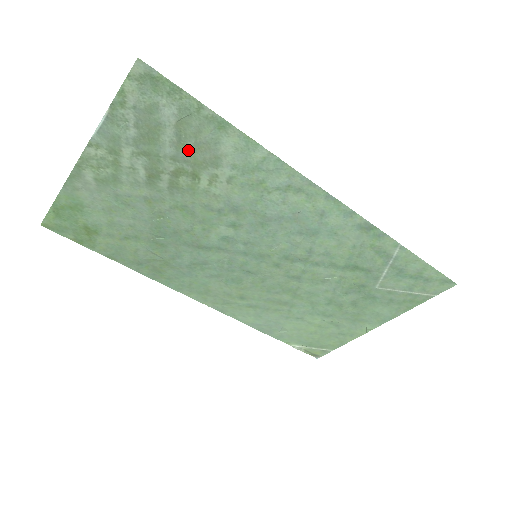
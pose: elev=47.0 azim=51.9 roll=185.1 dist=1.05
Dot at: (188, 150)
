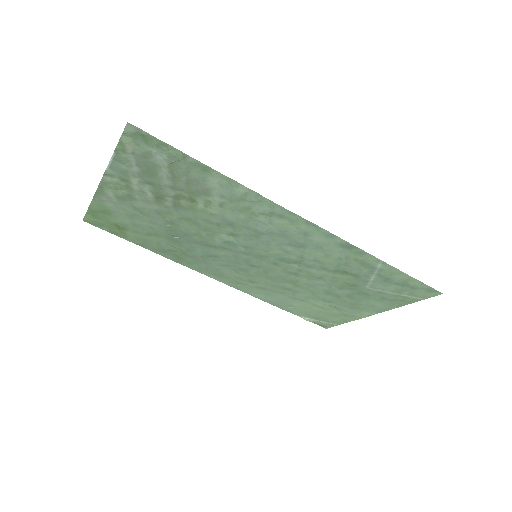
Dot at: (182, 183)
